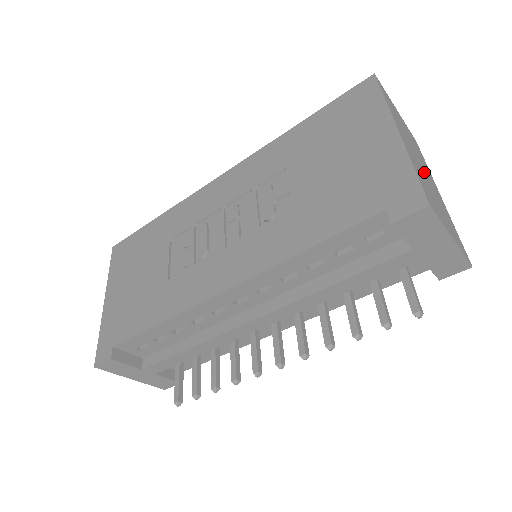
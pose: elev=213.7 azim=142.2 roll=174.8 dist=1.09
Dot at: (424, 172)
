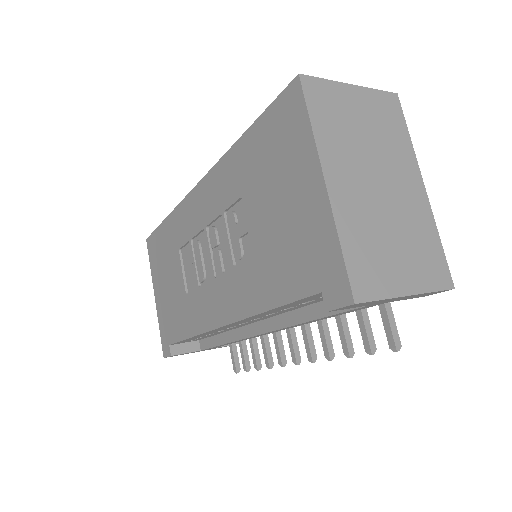
Dot at: (382, 193)
